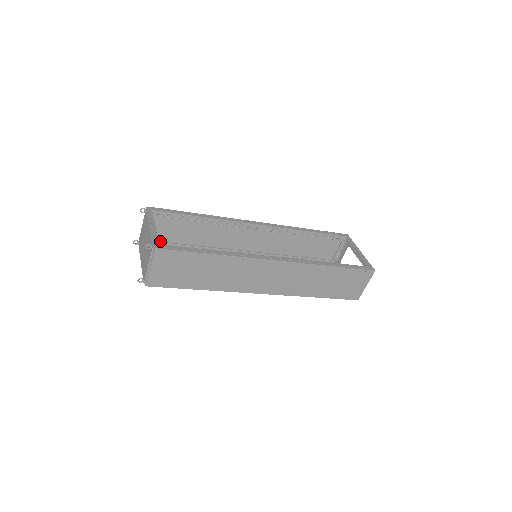
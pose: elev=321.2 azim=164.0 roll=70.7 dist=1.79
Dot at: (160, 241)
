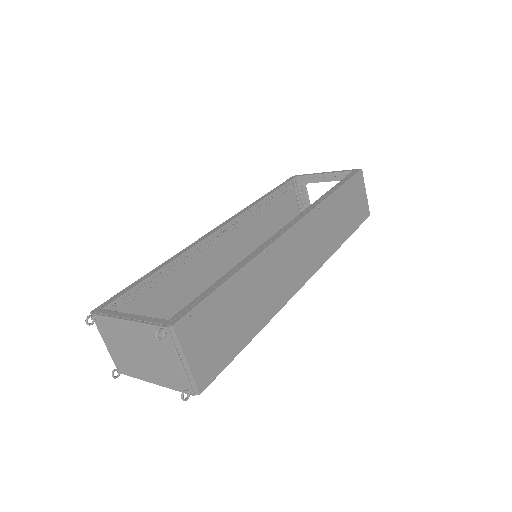
Dot at: occluded
